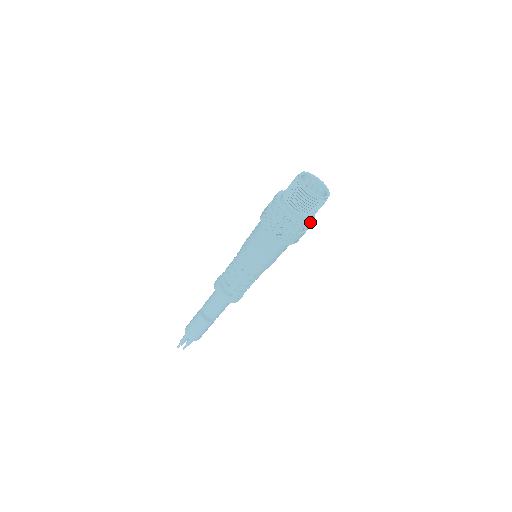
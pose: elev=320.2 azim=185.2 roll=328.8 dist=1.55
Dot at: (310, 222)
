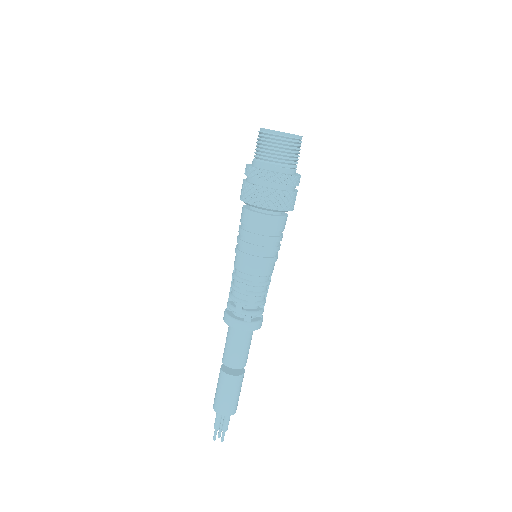
Dot at: (293, 175)
